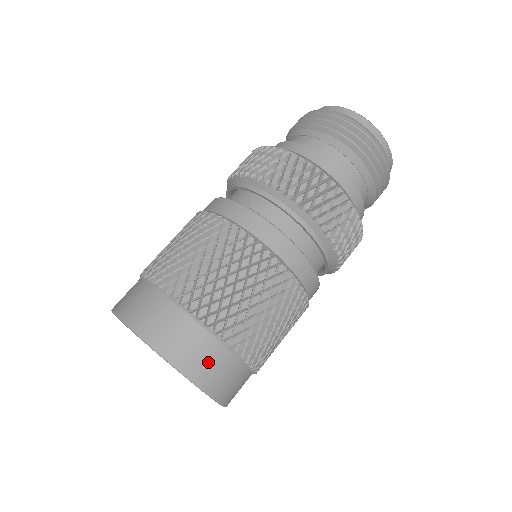
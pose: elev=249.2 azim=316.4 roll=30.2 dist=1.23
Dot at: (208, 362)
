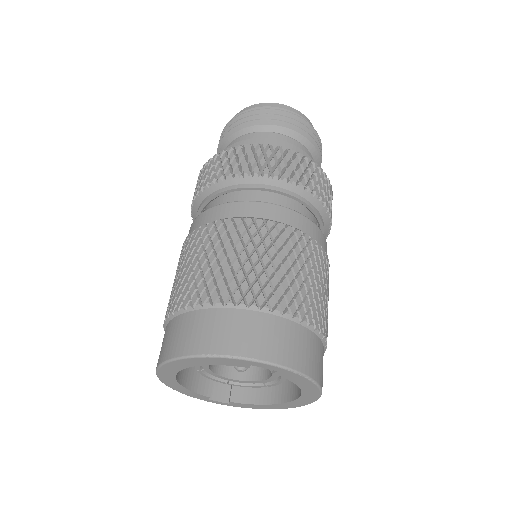
Dot at: (283, 341)
